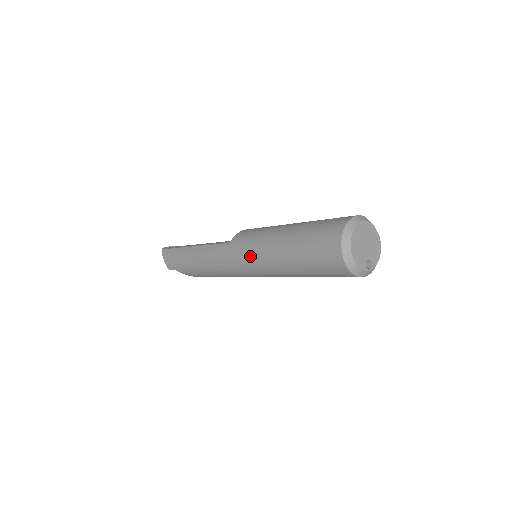
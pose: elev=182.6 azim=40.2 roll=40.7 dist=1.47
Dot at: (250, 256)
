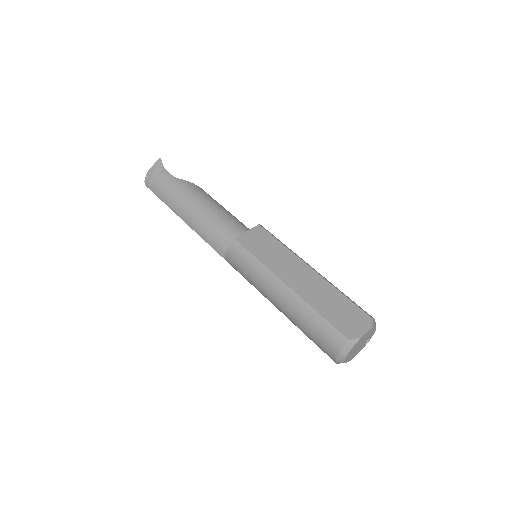
Dot at: occluded
